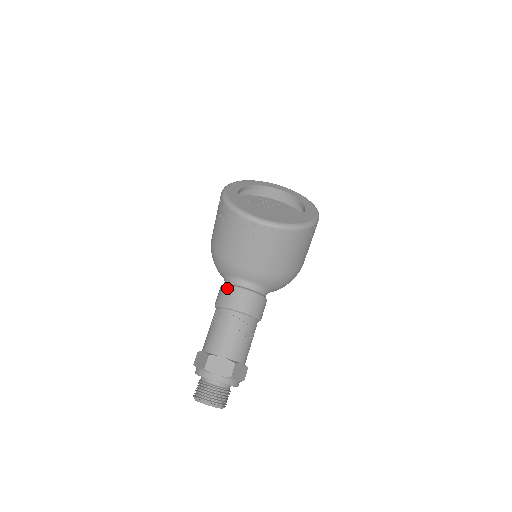
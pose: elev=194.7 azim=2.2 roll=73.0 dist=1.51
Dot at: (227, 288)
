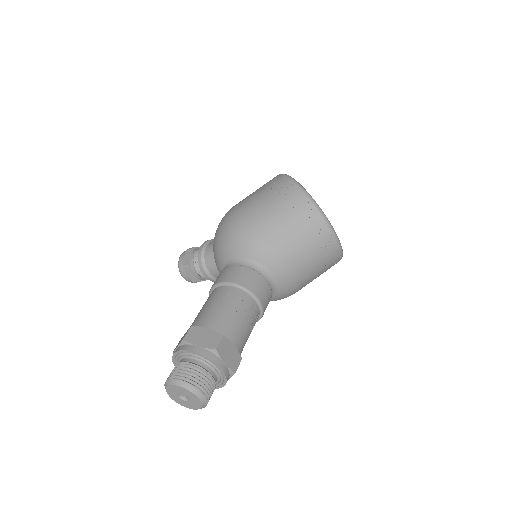
Dot at: (251, 271)
